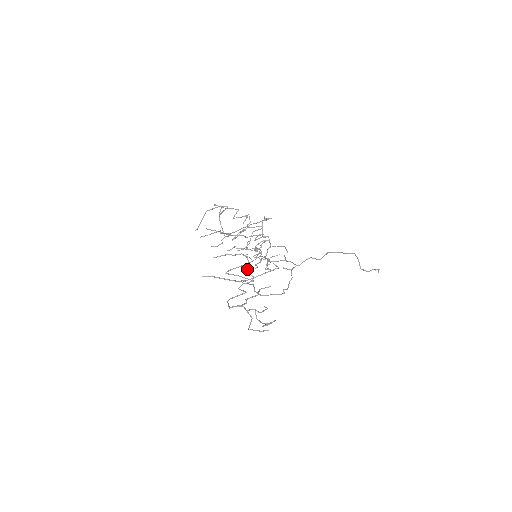
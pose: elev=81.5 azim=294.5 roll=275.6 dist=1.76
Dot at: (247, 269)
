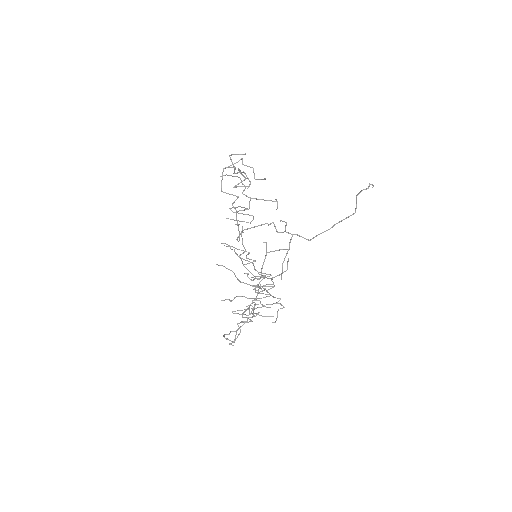
Dot at: (224, 335)
